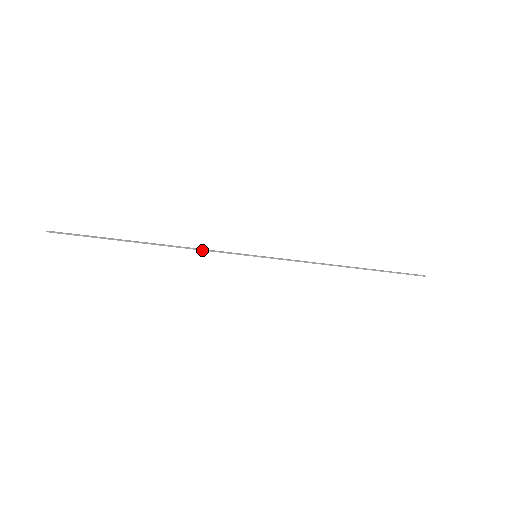
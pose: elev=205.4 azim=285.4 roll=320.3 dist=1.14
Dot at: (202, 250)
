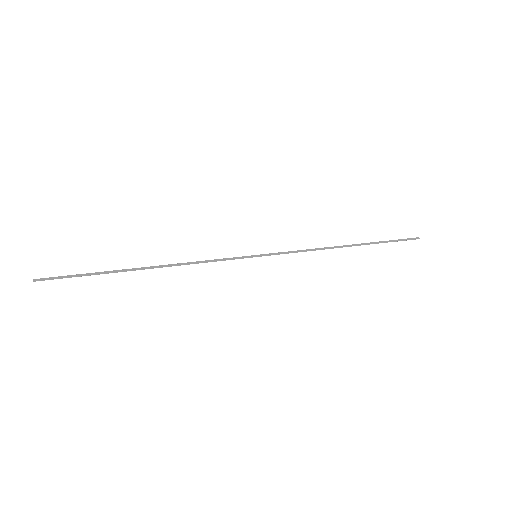
Dot at: occluded
